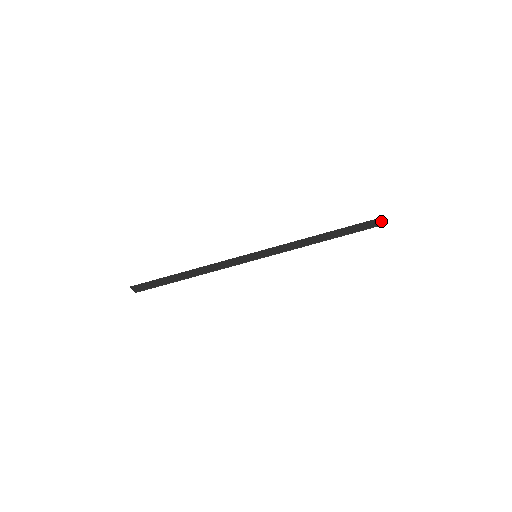
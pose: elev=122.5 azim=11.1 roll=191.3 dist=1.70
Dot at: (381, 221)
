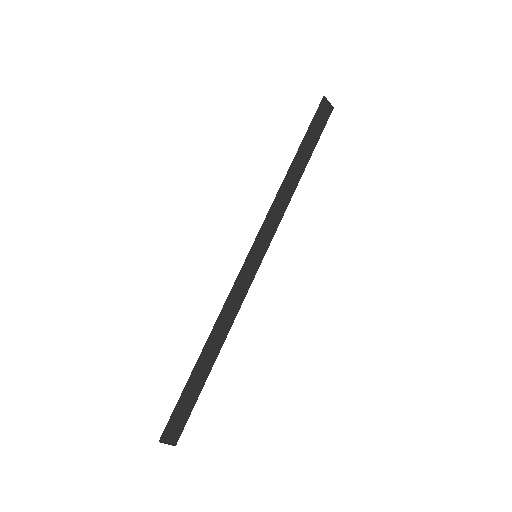
Dot at: (327, 105)
